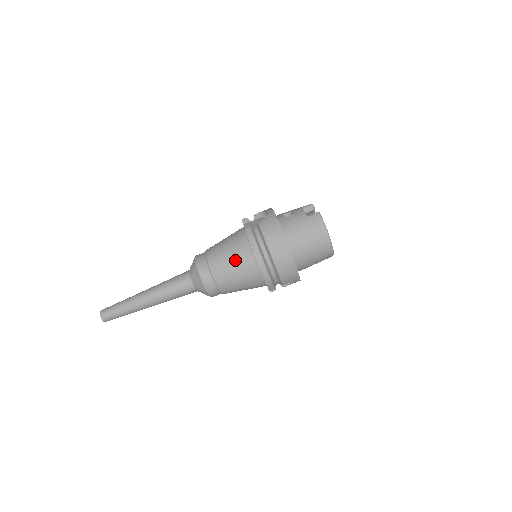
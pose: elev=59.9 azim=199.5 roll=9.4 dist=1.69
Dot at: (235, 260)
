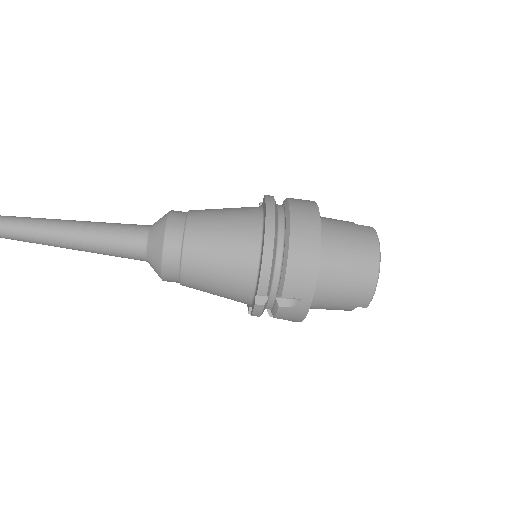
Dot at: (231, 221)
